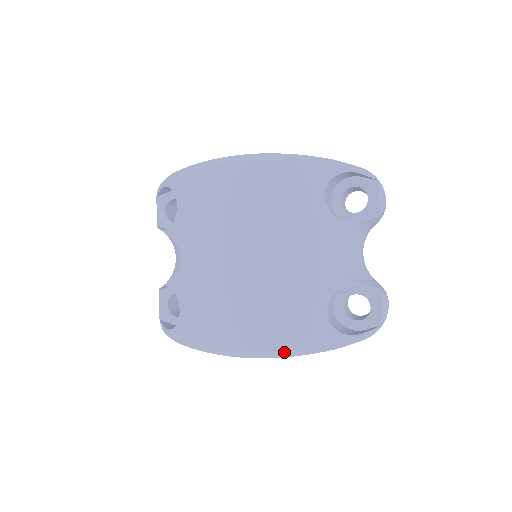
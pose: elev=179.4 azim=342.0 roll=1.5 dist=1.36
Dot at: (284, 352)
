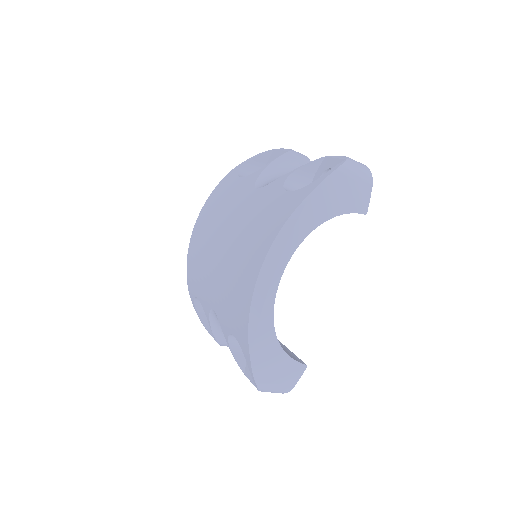
Dot at: (280, 234)
